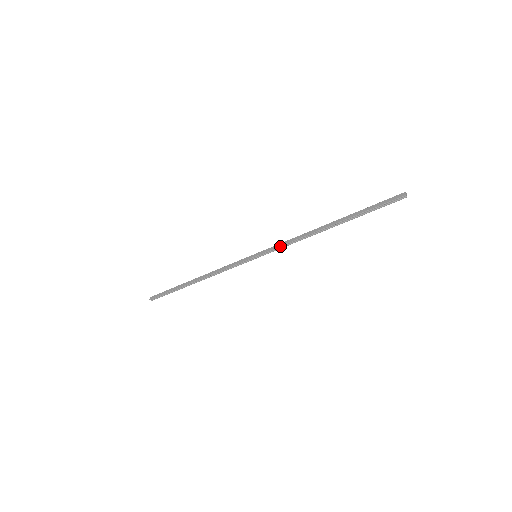
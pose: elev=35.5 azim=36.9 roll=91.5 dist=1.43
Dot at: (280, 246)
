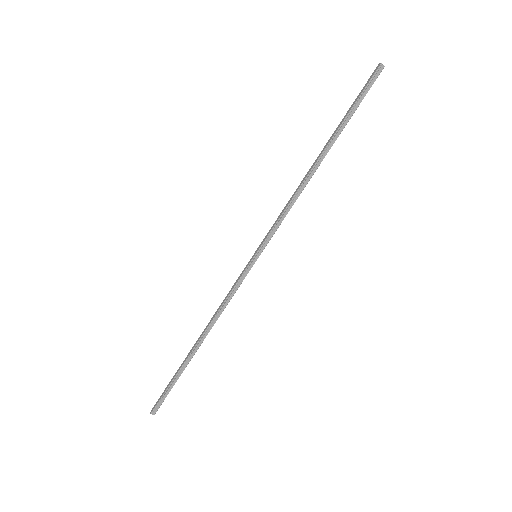
Dot at: (277, 221)
